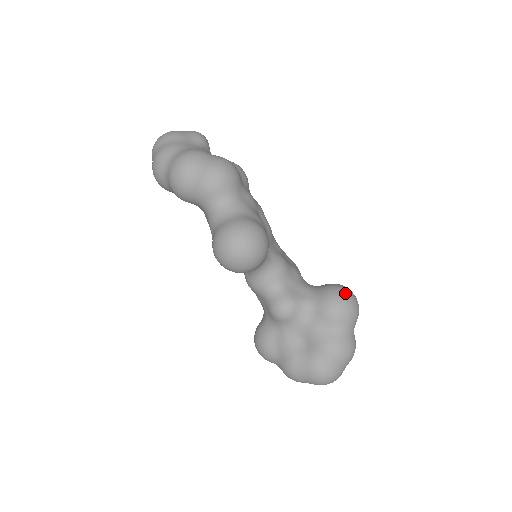
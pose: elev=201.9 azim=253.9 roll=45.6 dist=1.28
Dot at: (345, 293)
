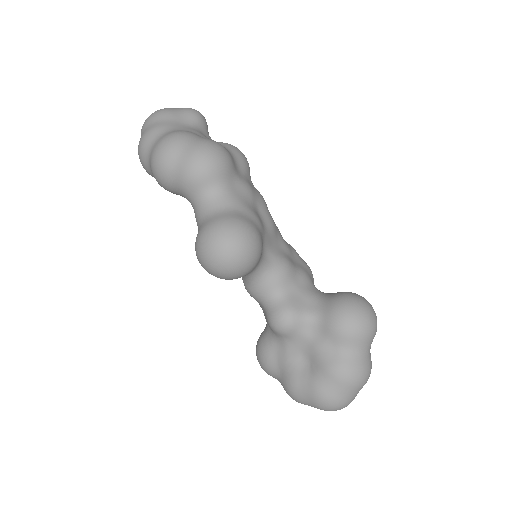
Dot at: (358, 306)
